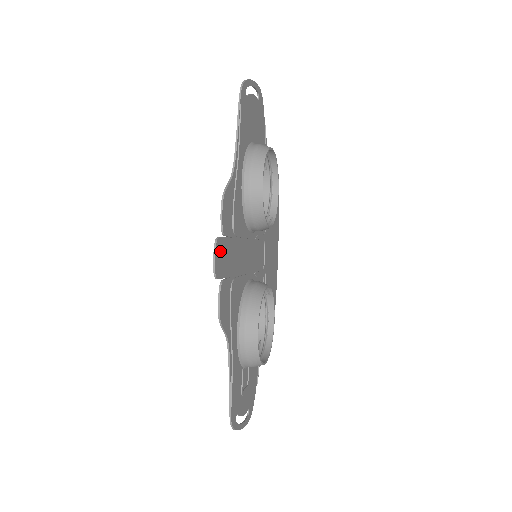
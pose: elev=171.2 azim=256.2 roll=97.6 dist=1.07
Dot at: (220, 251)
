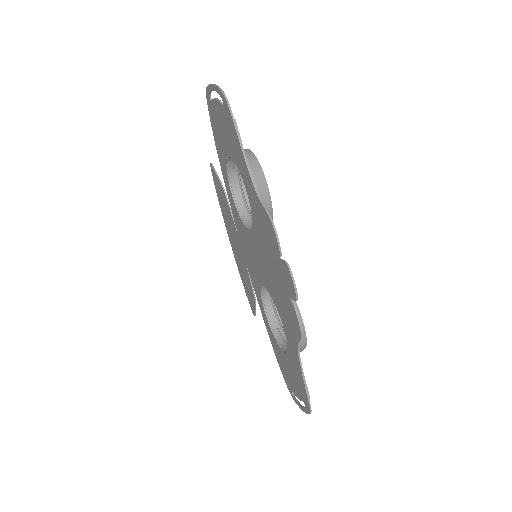
Dot at: (288, 274)
